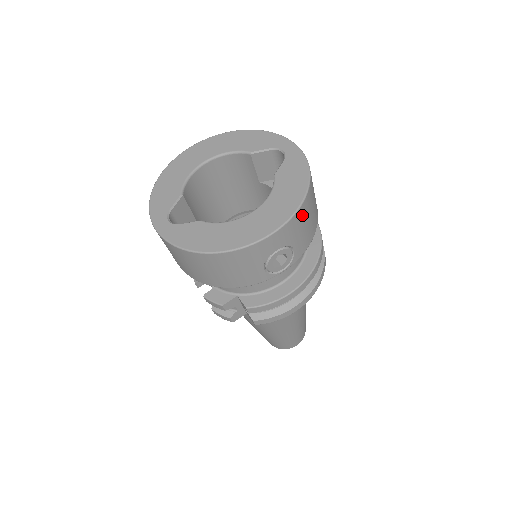
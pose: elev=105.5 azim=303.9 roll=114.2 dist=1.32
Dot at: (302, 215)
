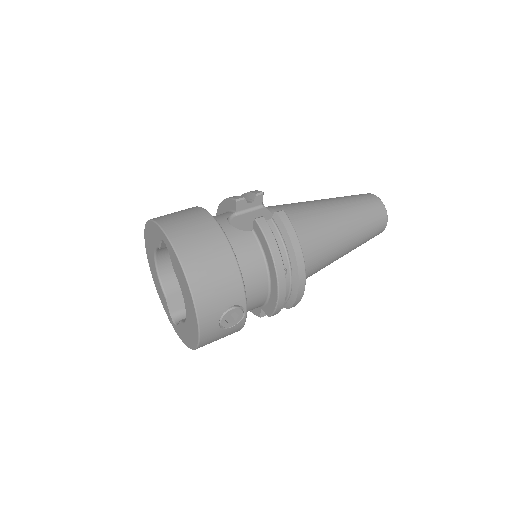
Dot at: (204, 298)
